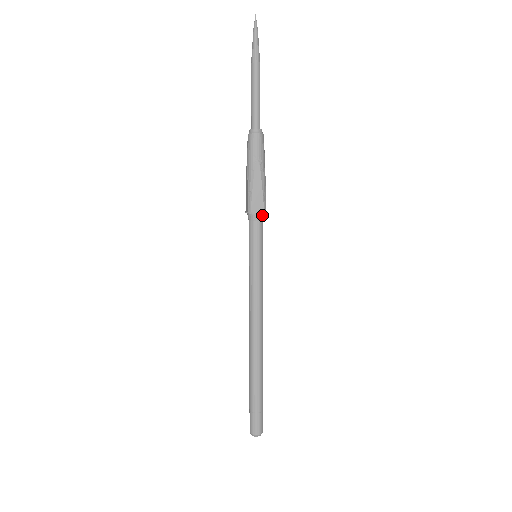
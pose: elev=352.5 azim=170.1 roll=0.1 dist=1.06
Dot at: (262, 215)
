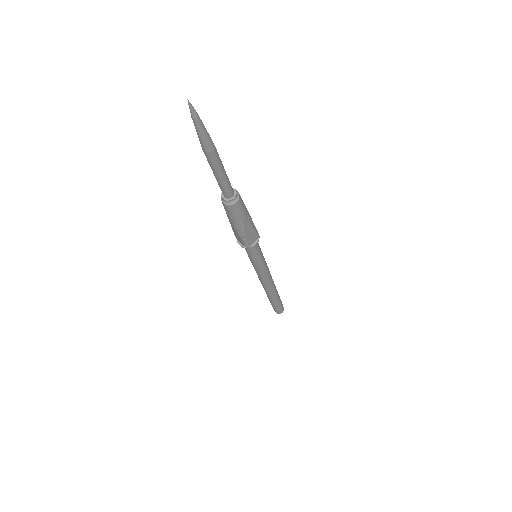
Dot at: (256, 239)
